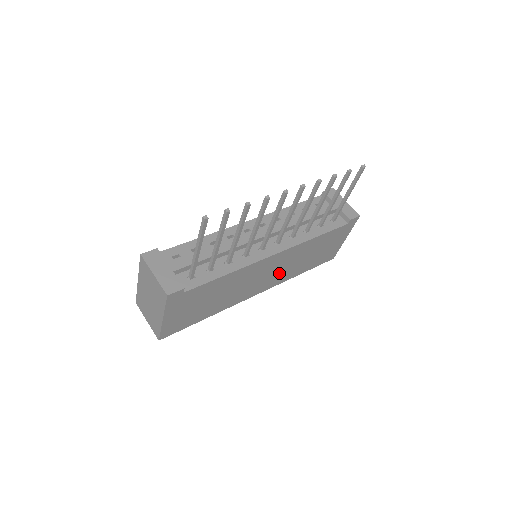
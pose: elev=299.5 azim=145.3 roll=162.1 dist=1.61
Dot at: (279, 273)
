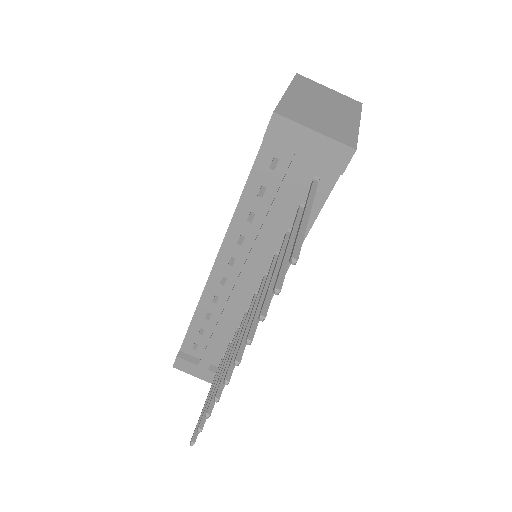
Dot at: occluded
